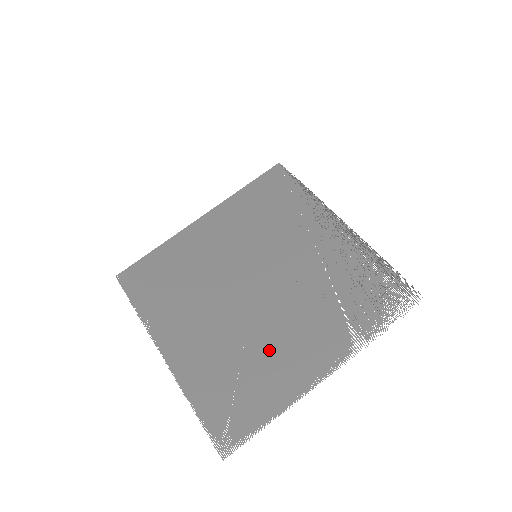
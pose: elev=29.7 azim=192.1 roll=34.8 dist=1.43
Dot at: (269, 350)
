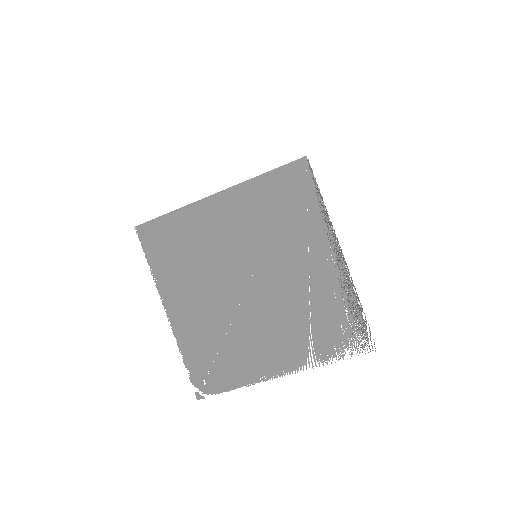
Dot at: (245, 341)
